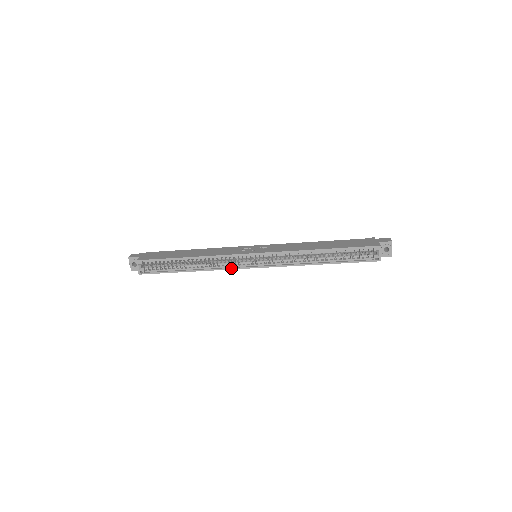
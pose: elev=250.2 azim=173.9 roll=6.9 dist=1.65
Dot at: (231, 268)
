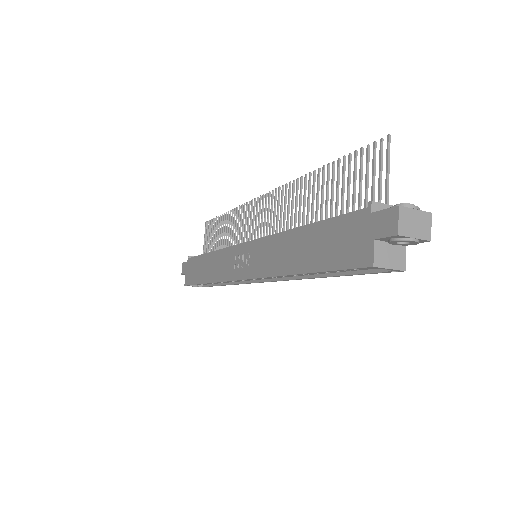
Dot at: (246, 283)
